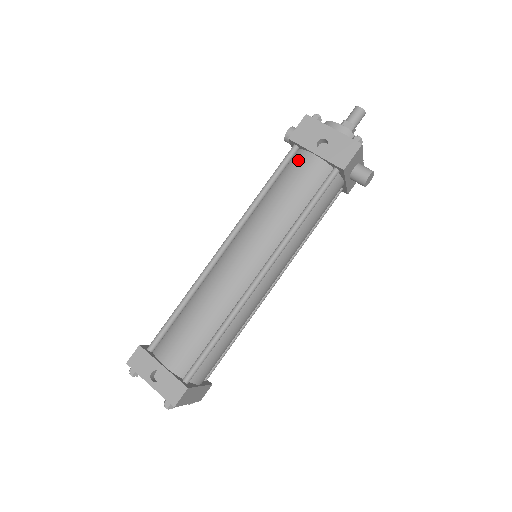
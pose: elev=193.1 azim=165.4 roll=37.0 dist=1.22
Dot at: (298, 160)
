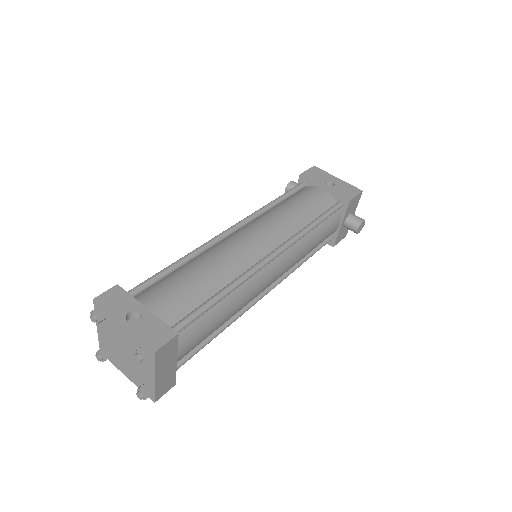
Dot at: (307, 190)
